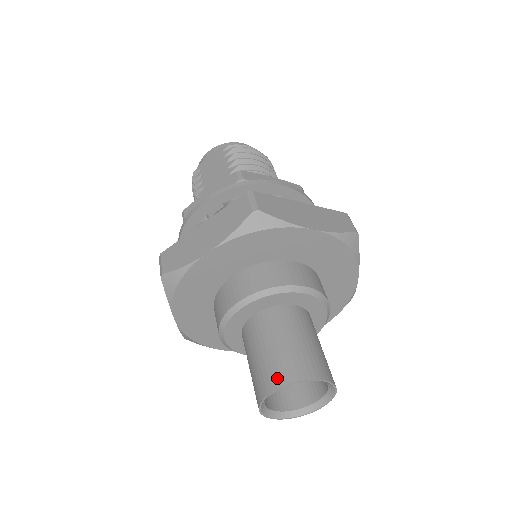
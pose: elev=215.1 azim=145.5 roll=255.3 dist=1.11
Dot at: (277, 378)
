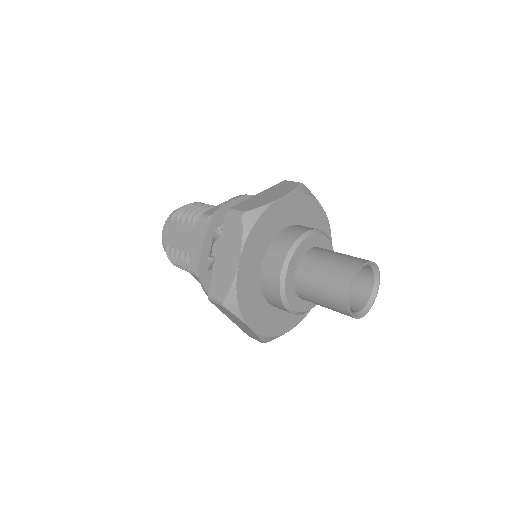
Dot at: (344, 285)
